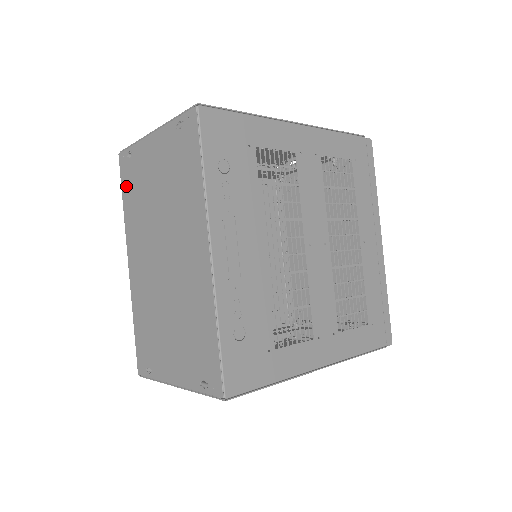
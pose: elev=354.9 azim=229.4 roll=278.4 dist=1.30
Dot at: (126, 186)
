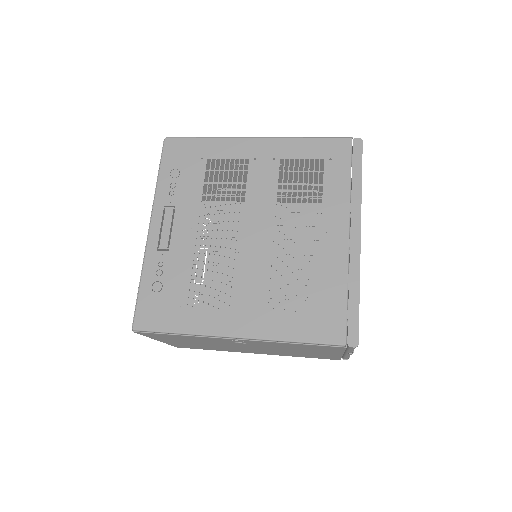
Dot at: occluded
